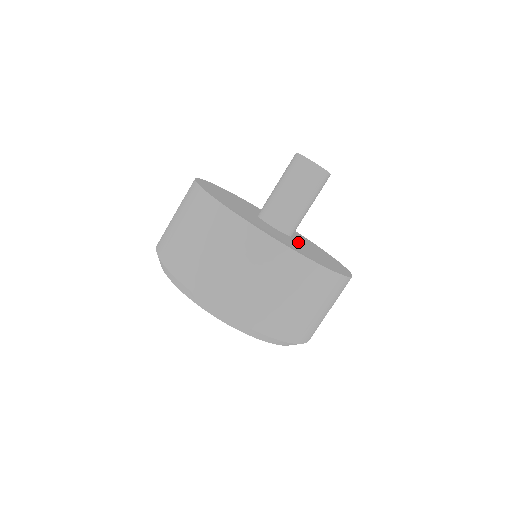
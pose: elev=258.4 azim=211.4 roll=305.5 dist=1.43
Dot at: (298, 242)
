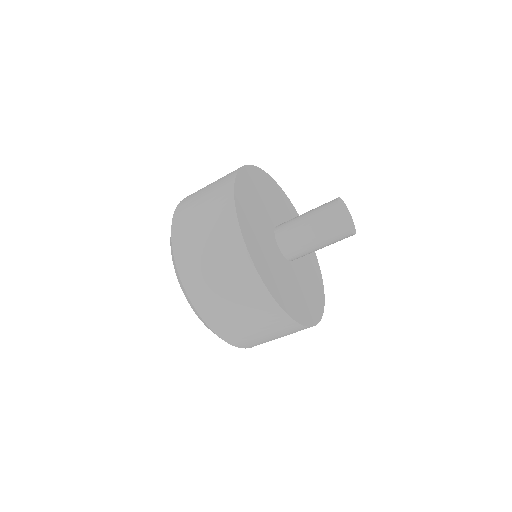
Dot at: occluded
